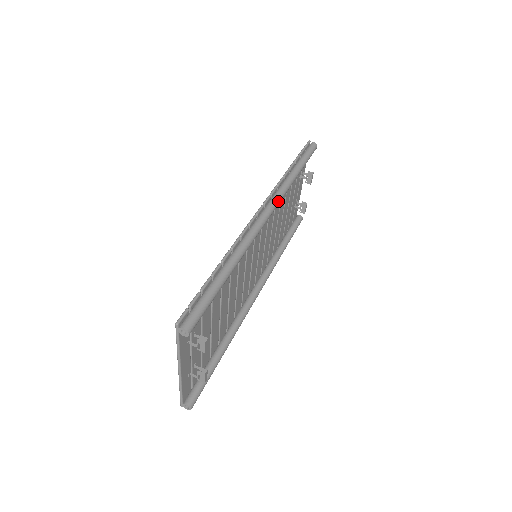
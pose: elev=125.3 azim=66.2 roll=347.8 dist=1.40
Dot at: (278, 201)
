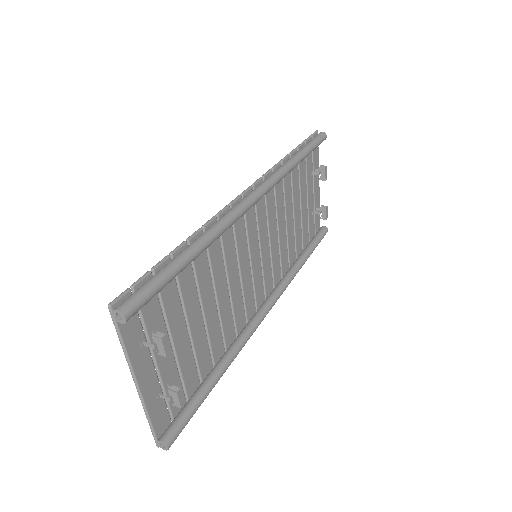
Dot at: (271, 182)
